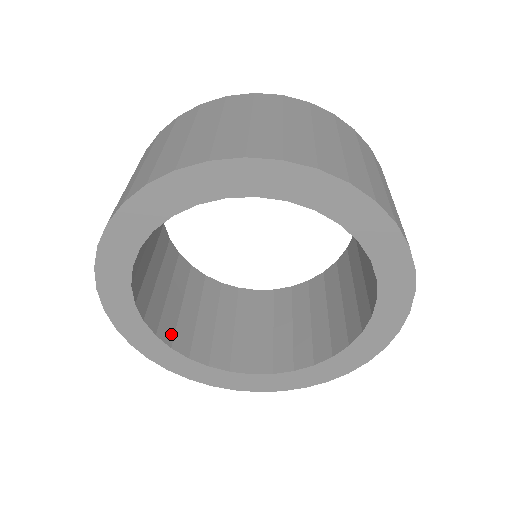
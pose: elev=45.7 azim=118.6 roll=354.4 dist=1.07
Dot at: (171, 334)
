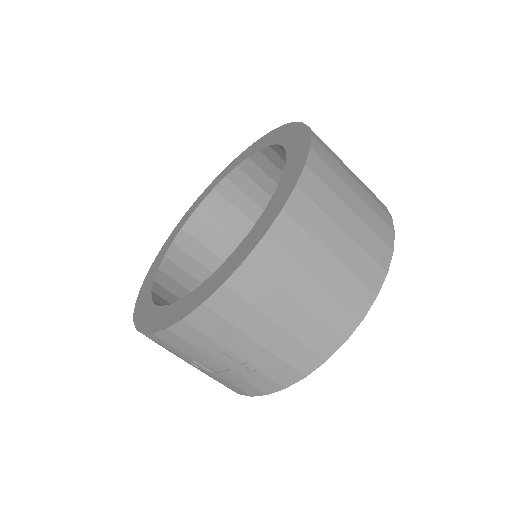
Dot at: occluded
